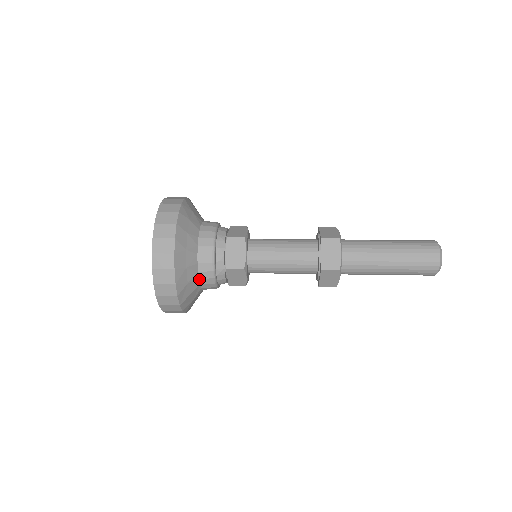
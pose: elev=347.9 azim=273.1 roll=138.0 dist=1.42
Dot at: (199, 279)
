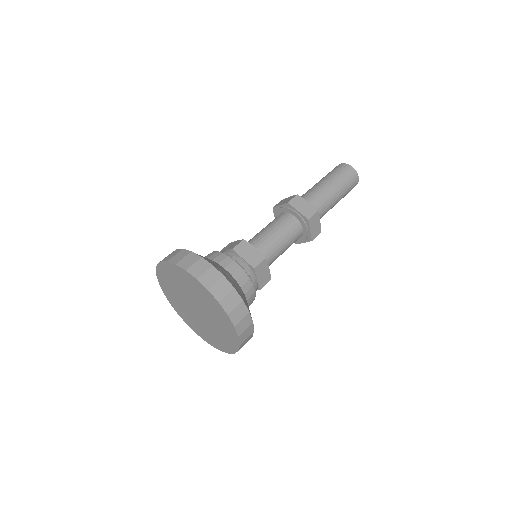
Dot at: occluded
